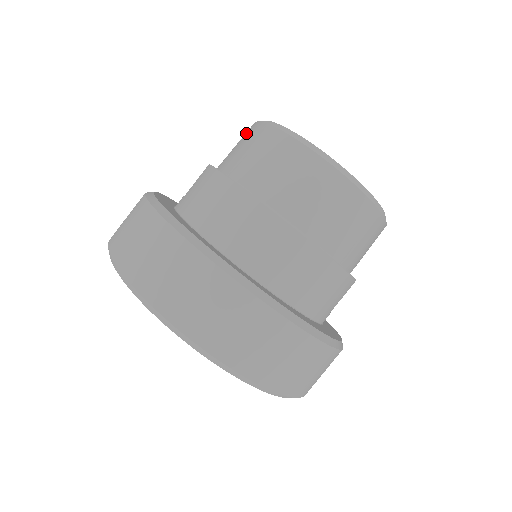
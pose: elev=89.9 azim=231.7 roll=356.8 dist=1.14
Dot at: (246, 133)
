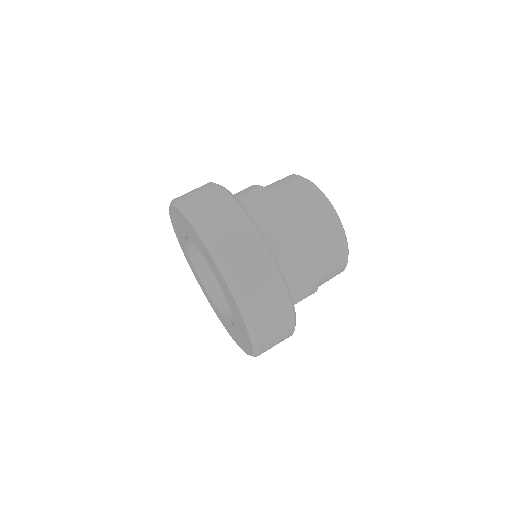
Dot at: occluded
